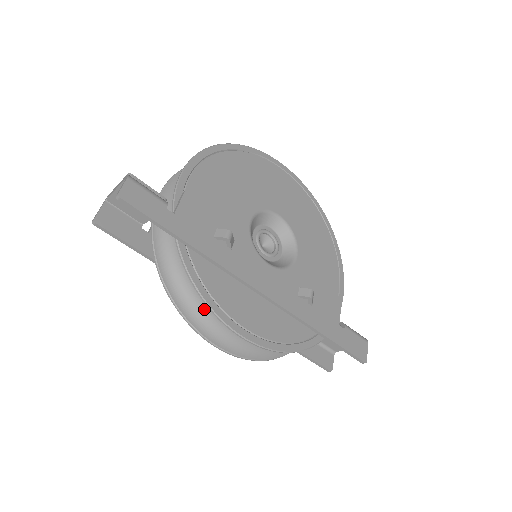
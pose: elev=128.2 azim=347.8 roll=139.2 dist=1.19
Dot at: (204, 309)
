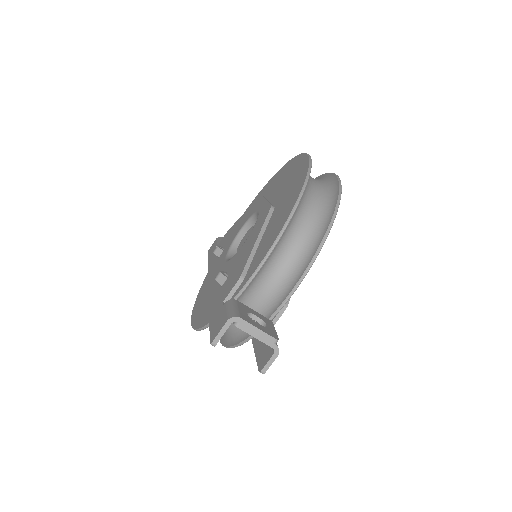
Dot at: occluded
